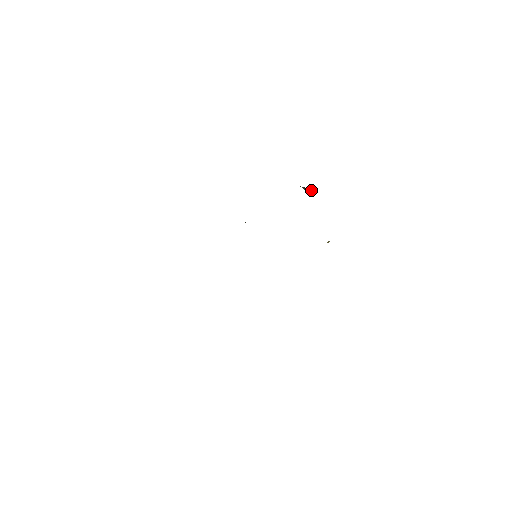
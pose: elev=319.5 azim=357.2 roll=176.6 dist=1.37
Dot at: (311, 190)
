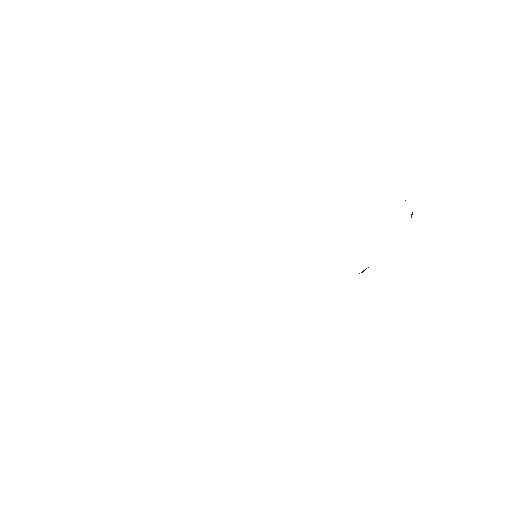
Dot at: occluded
